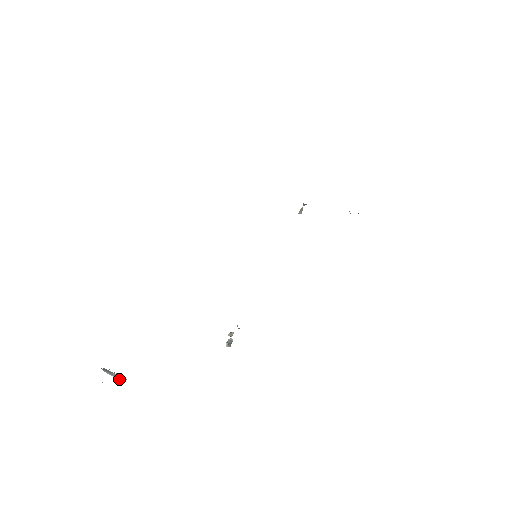
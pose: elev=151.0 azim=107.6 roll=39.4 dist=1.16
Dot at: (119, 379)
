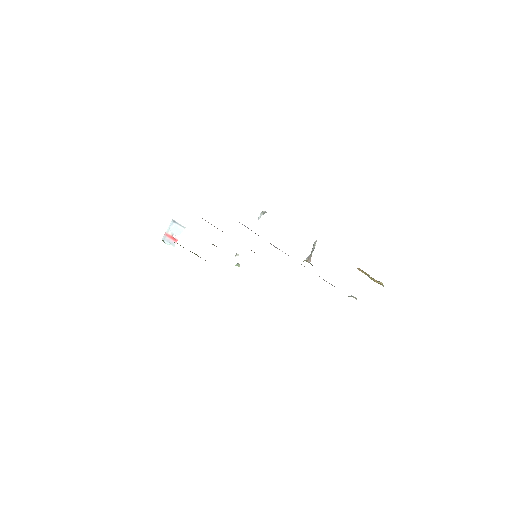
Dot at: (180, 228)
